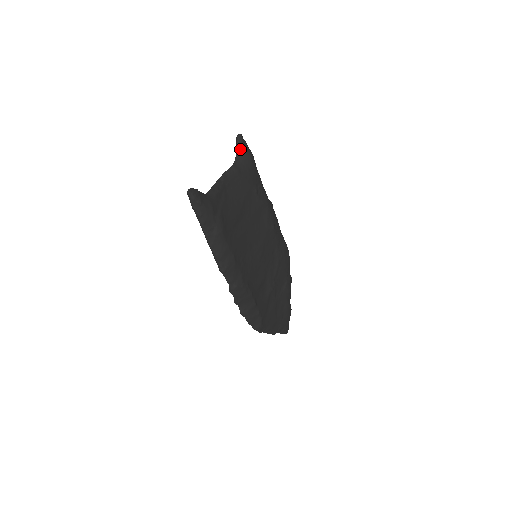
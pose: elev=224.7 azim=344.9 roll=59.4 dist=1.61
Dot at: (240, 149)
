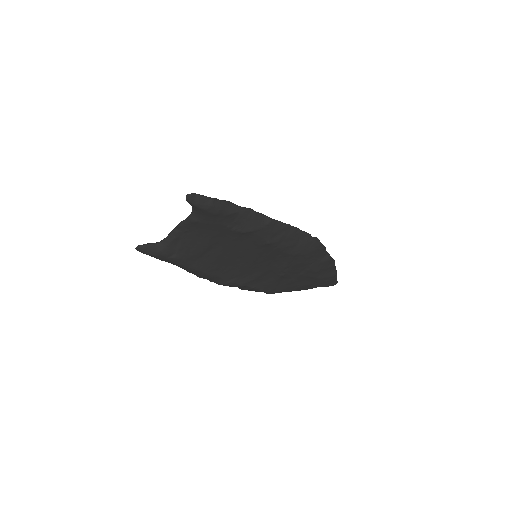
Dot at: (192, 205)
